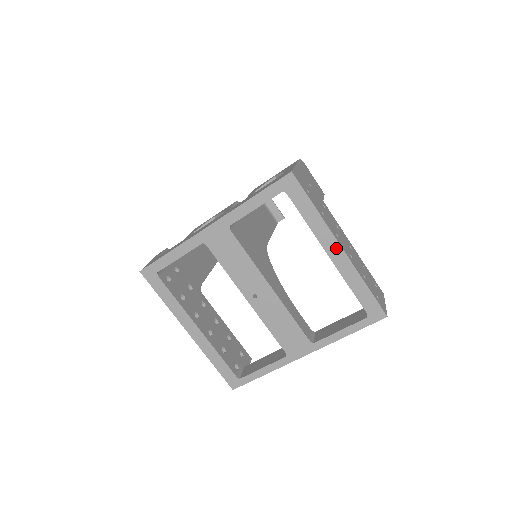
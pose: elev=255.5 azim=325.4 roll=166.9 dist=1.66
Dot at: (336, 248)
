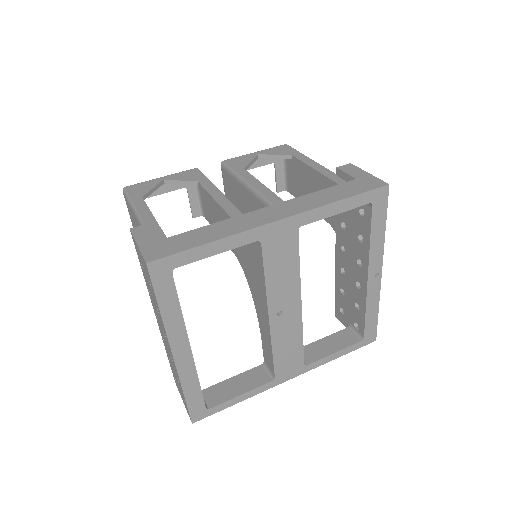
Dot at: occluded
